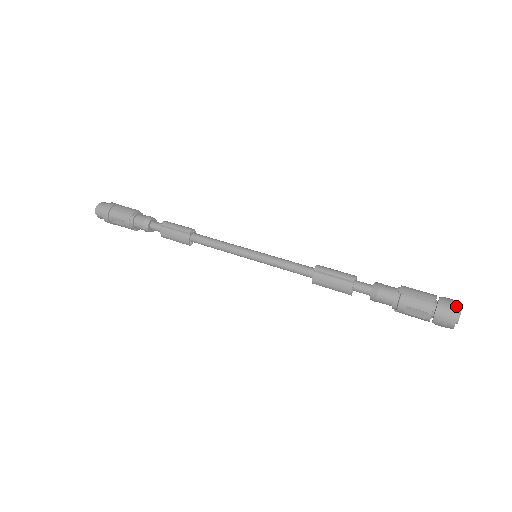
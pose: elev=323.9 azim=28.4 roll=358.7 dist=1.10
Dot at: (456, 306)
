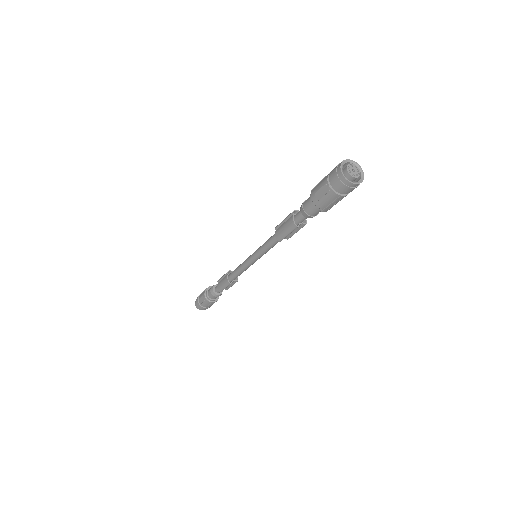
Dot at: (342, 162)
